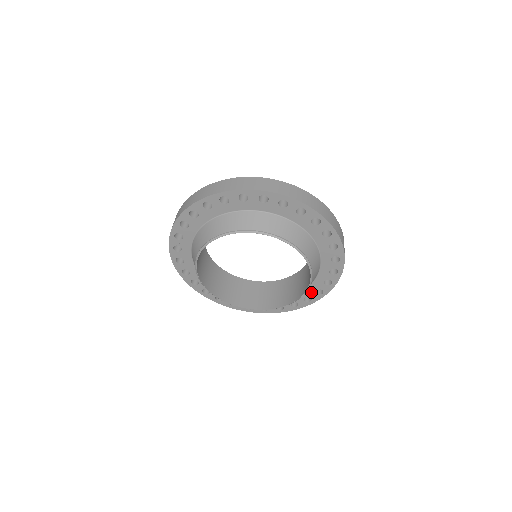
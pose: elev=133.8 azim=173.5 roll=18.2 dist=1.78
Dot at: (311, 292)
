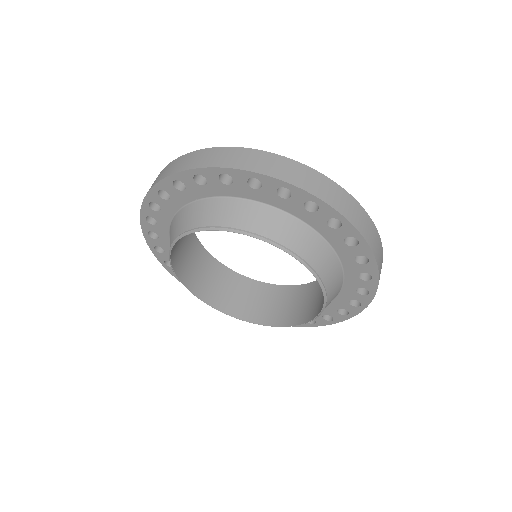
Dot at: occluded
